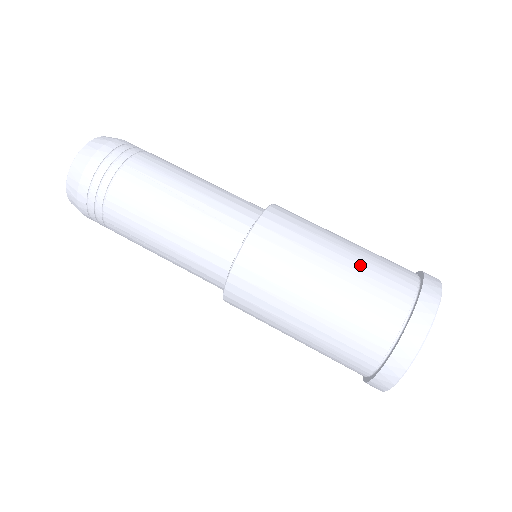
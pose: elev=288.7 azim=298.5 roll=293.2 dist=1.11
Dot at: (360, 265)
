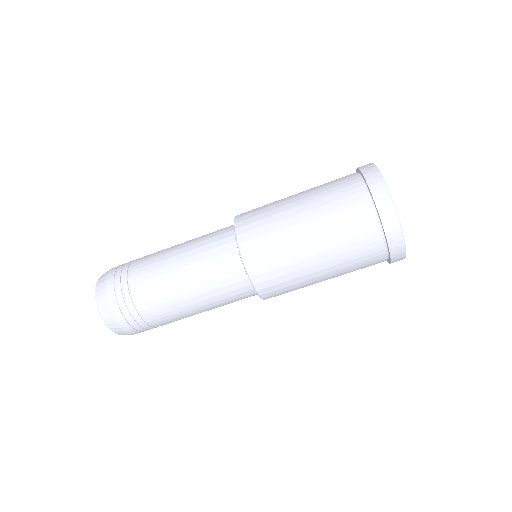
Dot at: (320, 207)
